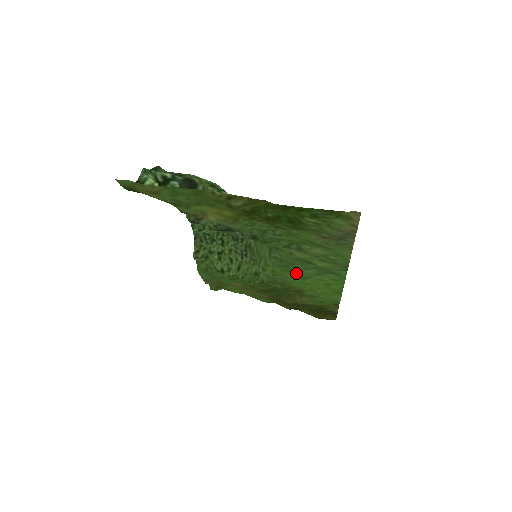
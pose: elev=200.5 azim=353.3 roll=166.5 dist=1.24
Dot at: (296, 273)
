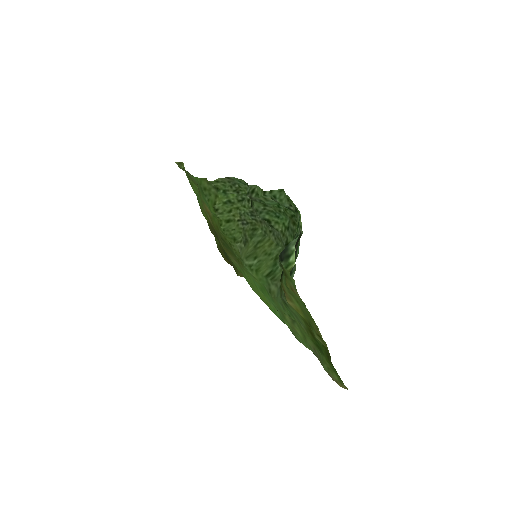
Dot at: (264, 292)
